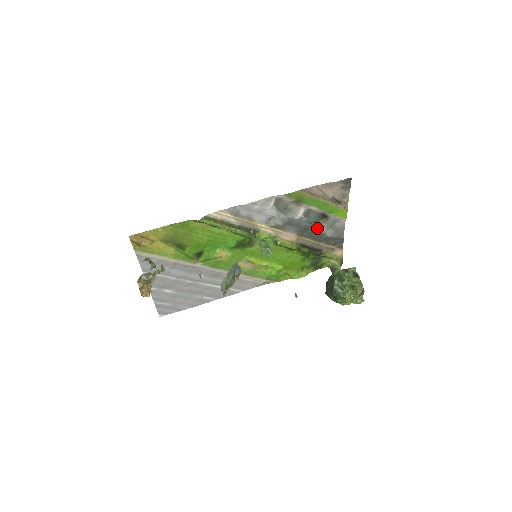
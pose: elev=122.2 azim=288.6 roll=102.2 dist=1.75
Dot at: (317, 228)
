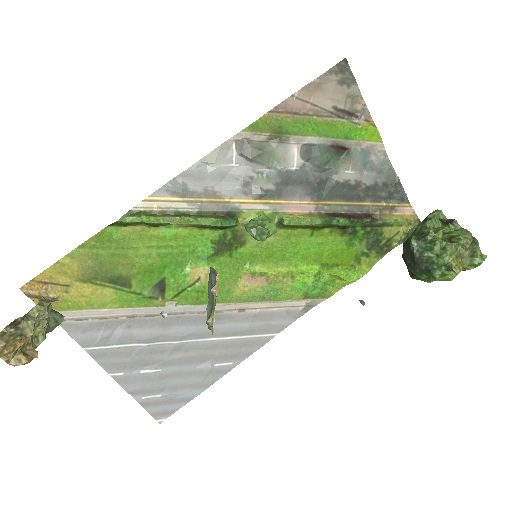
Dot at: (340, 176)
